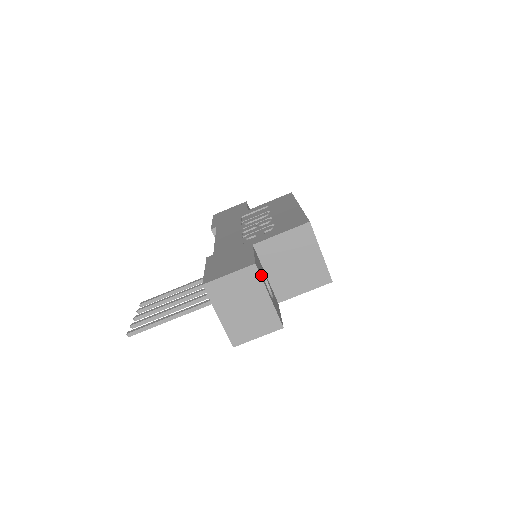
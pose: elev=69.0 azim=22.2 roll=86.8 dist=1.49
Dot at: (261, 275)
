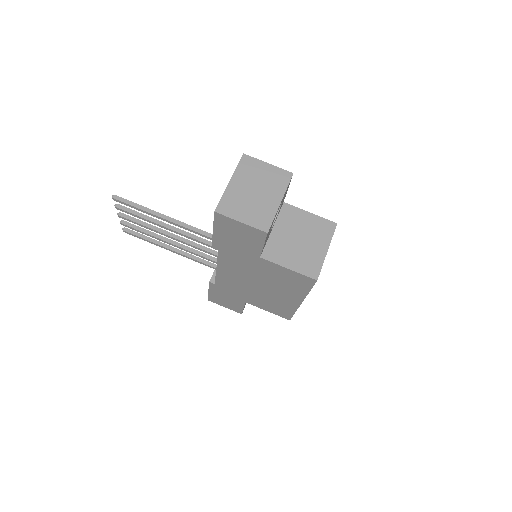
Dot at: occluded
